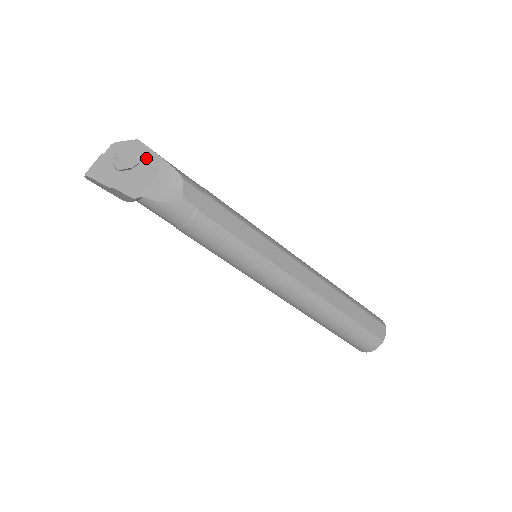
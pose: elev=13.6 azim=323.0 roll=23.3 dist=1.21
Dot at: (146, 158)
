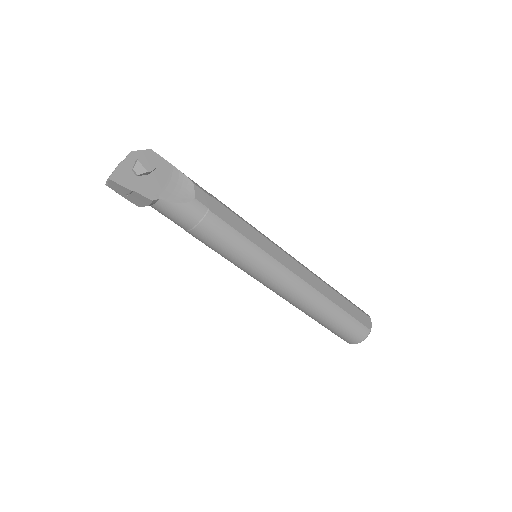
Dot at: (159, 165)
